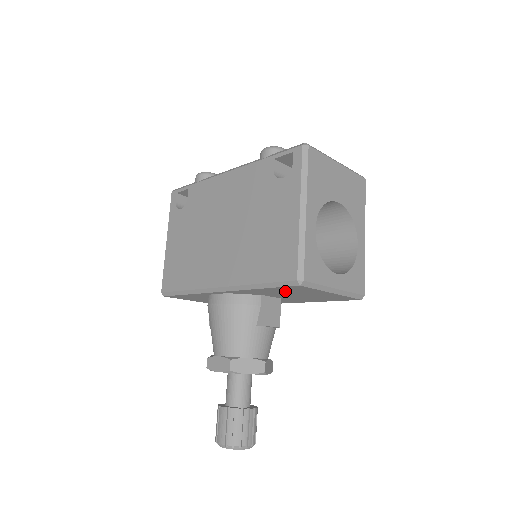
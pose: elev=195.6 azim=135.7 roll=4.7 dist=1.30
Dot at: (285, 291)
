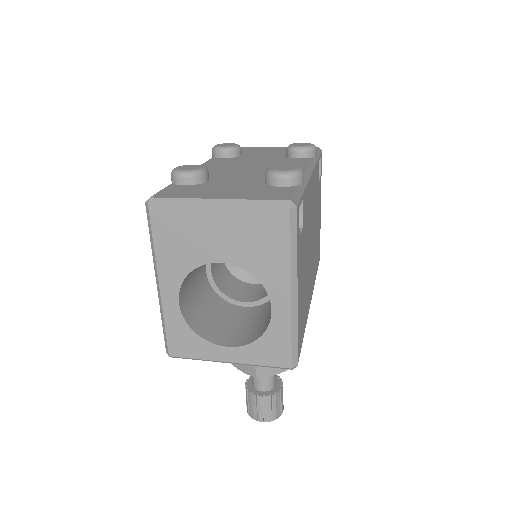
Dot at: occluded
